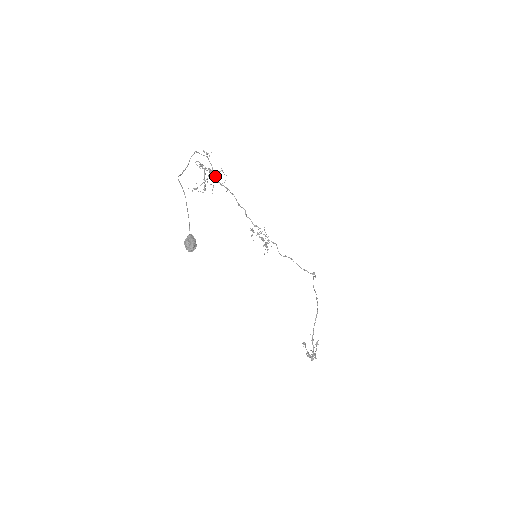
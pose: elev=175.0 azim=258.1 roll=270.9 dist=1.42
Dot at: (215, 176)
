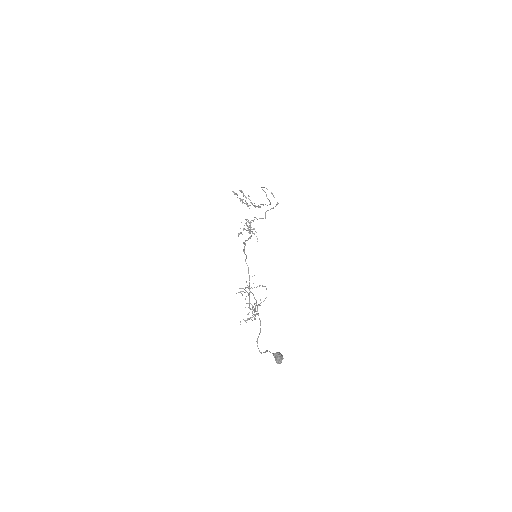
Dot at: (249, 287)
